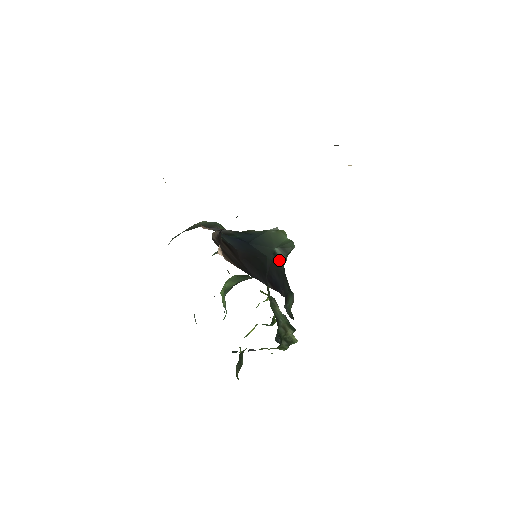
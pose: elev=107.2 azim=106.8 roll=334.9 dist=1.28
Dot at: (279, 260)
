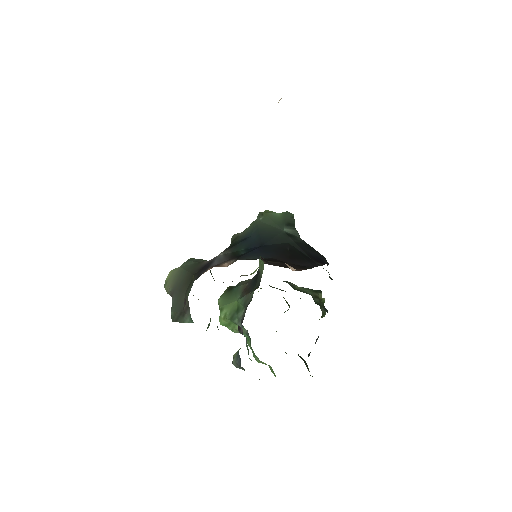
Dot at: (296, 237)
